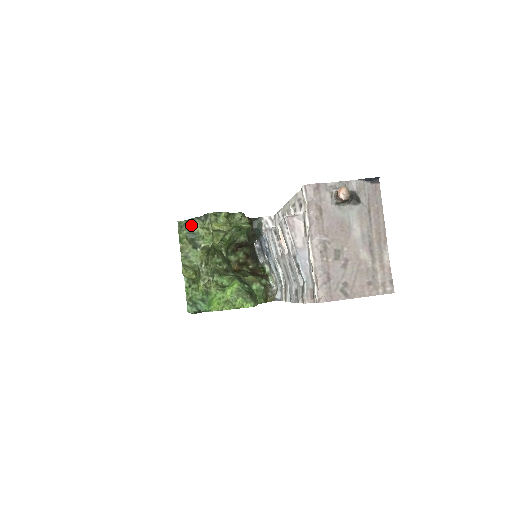
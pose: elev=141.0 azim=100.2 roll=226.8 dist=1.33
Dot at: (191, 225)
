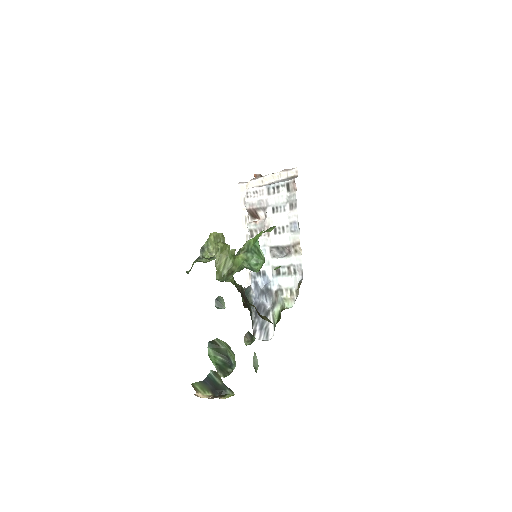
Dot at: (196, 261)
